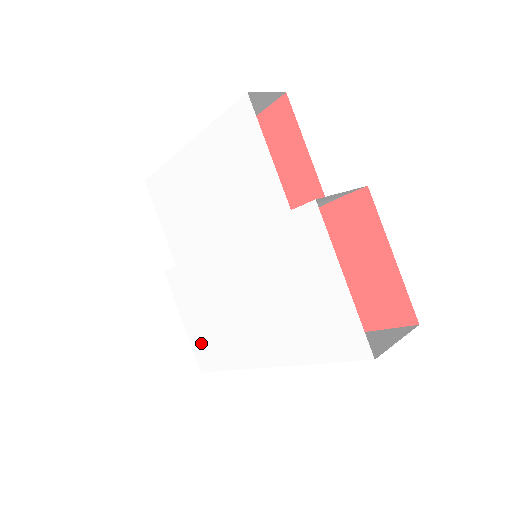
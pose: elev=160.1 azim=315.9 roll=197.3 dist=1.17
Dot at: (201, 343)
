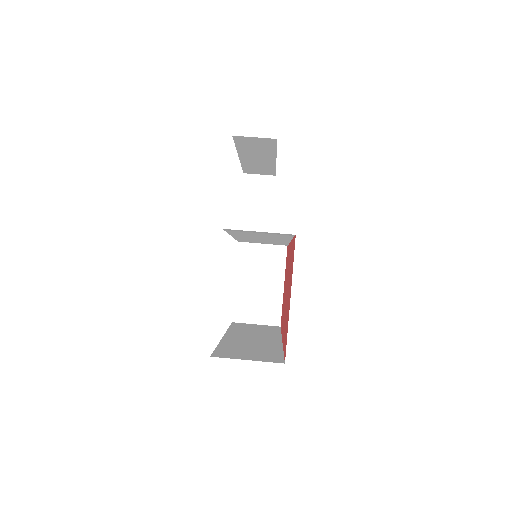
Dot at: occluded
